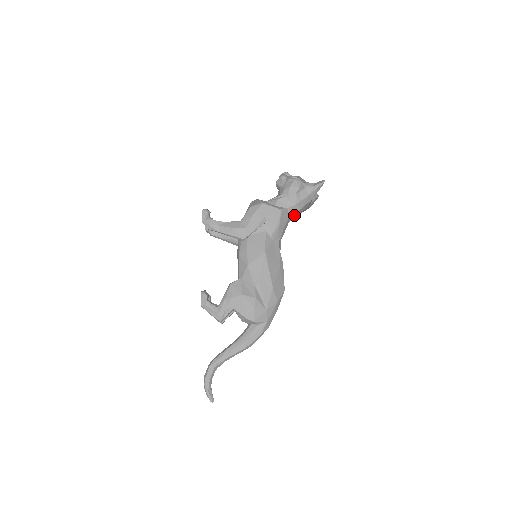
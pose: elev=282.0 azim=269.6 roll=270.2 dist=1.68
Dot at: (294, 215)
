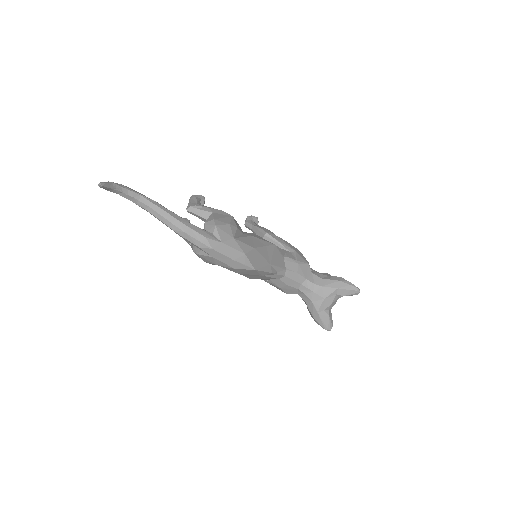
Dot at: (311, 285)
